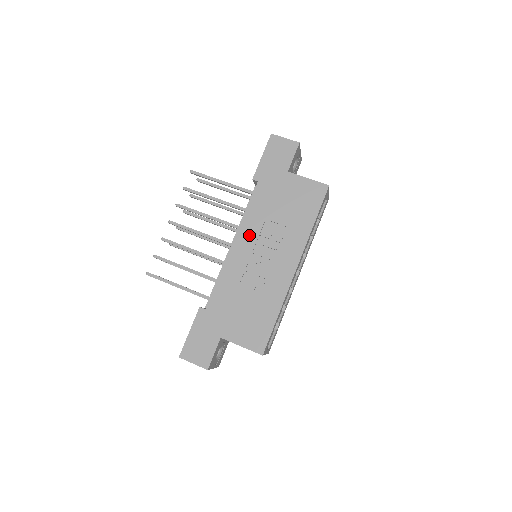
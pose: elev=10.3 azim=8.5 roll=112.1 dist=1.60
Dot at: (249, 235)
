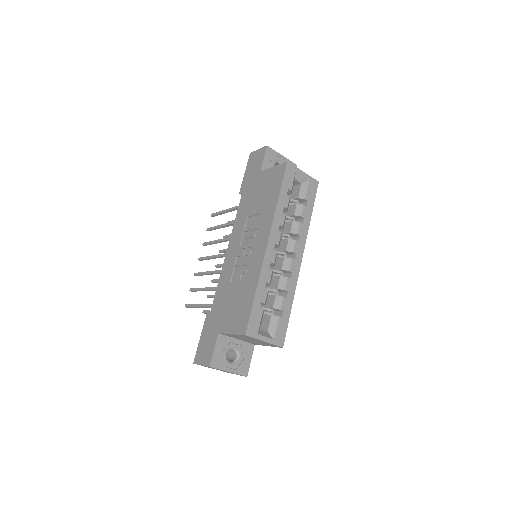
Dot at: (237, 236)
